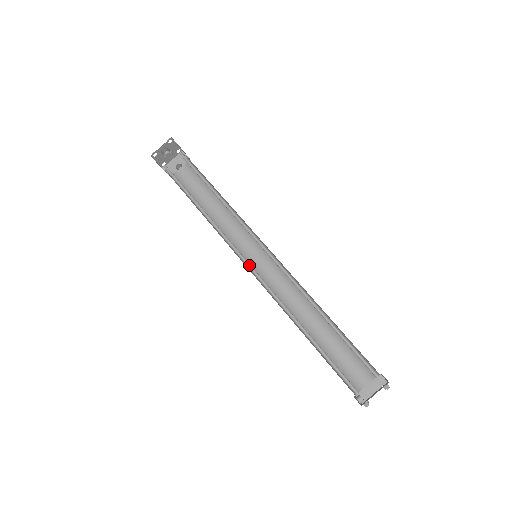
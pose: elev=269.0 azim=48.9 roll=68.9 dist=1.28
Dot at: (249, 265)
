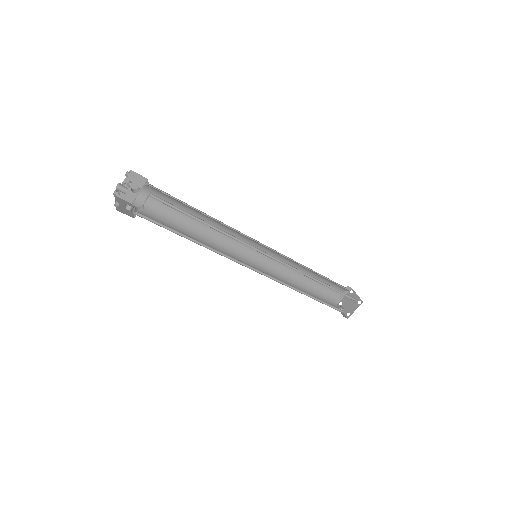
Dot at: (257, 270)
